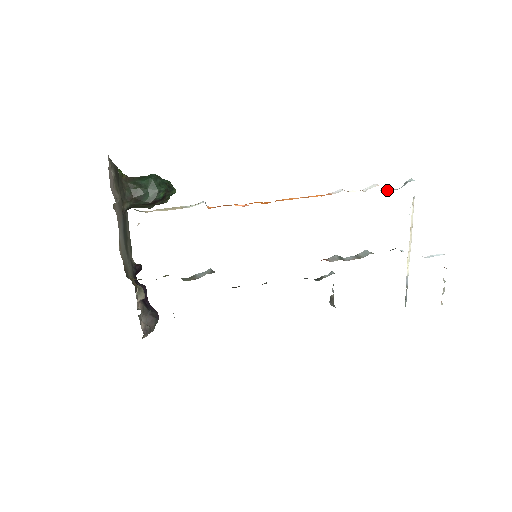
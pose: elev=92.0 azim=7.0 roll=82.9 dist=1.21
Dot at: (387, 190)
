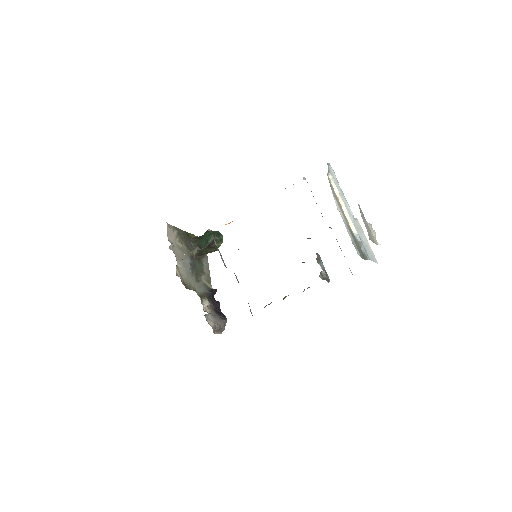
Dot at: occluded
